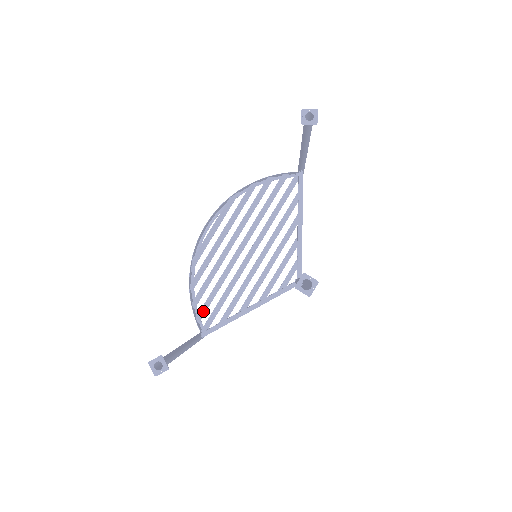
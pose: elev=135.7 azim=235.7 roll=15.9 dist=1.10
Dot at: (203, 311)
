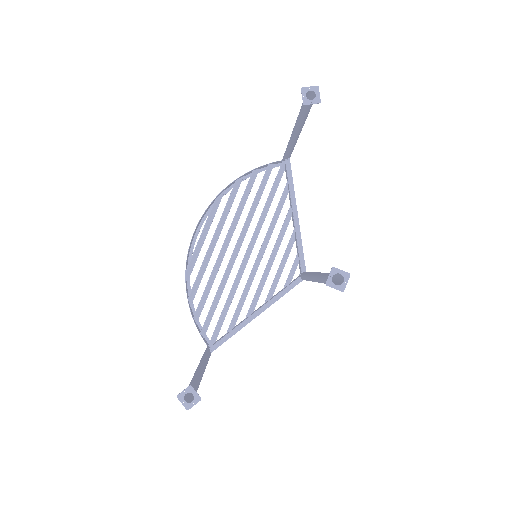
Dot at: (207, 324)
